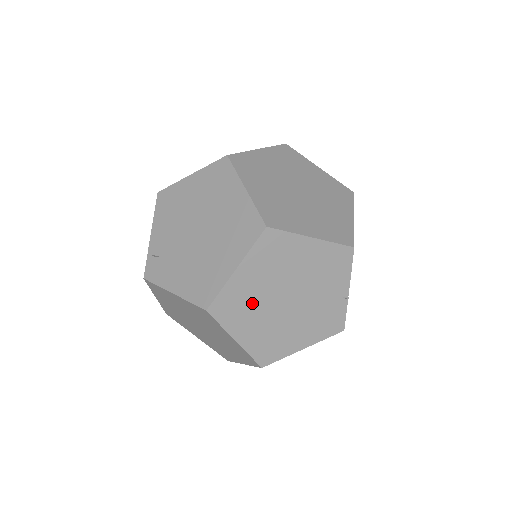
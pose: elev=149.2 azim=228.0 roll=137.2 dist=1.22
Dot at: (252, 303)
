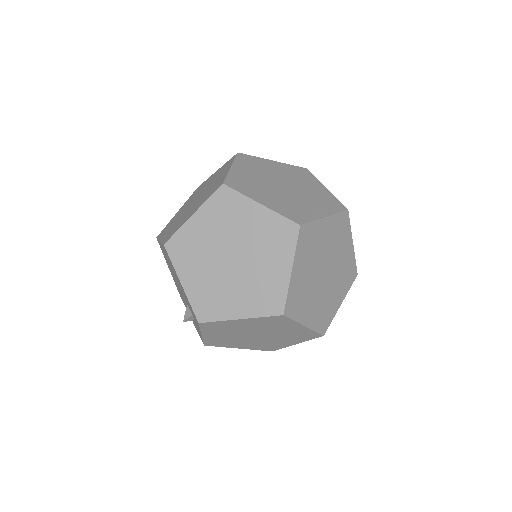
Dot at: (263, 170)
